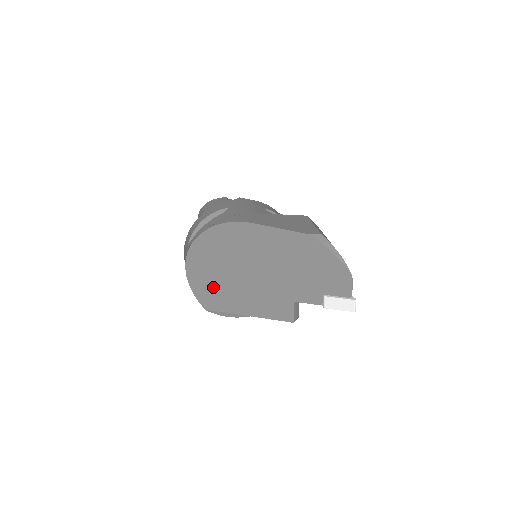
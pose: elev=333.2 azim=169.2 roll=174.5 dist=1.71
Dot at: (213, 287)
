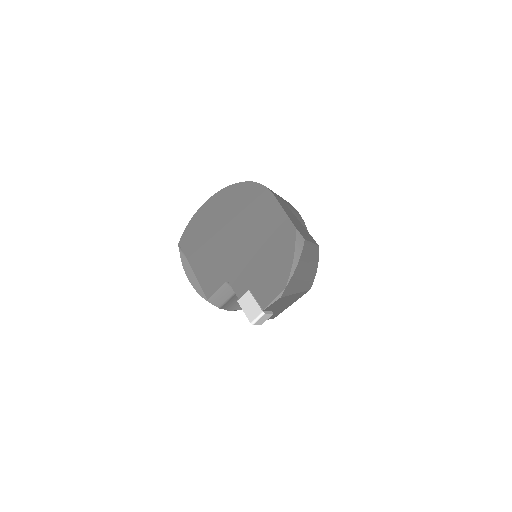
Dot at: (201, 228)
